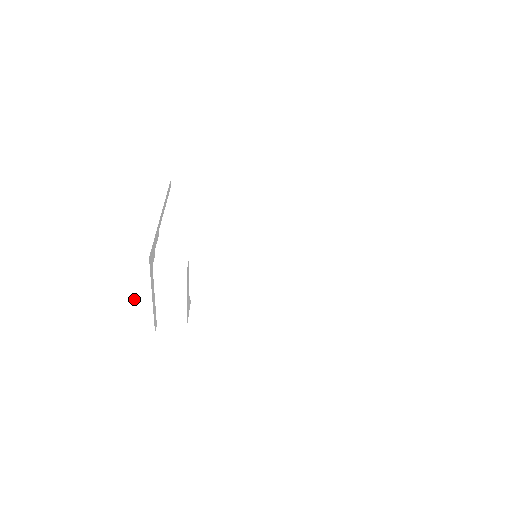
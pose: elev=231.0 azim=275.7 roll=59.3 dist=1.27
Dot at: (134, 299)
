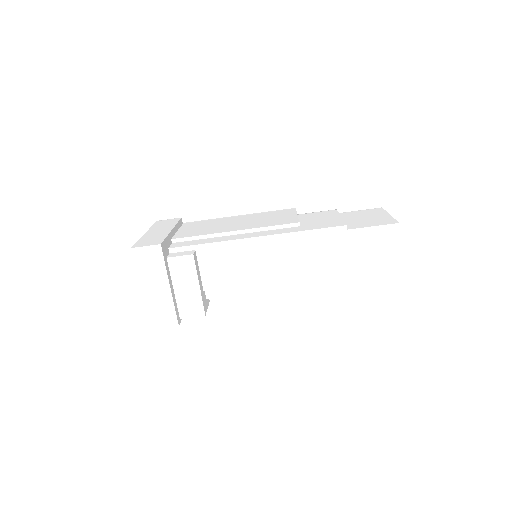
Dot at: (156, 290)
